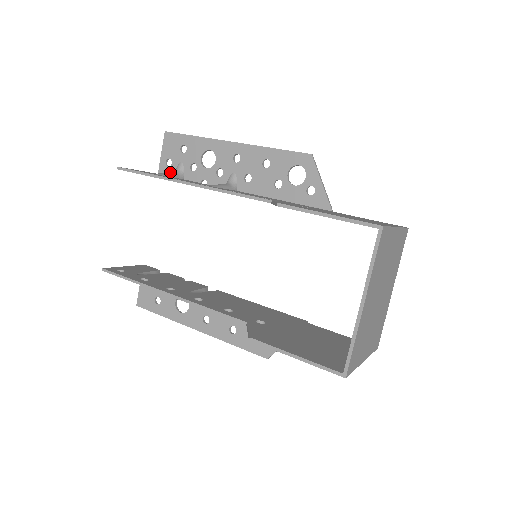
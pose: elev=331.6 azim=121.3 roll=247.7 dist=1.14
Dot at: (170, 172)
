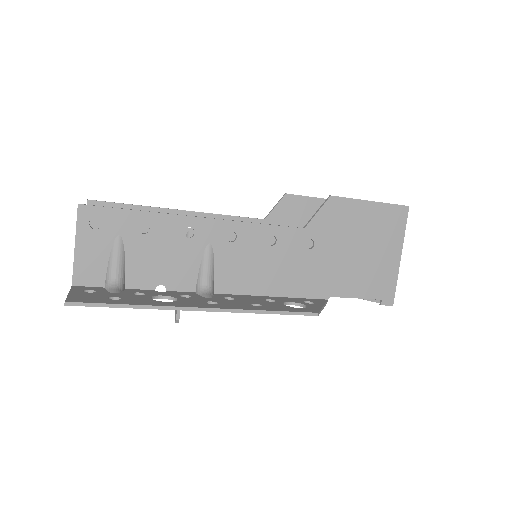
Dot at: occluded
